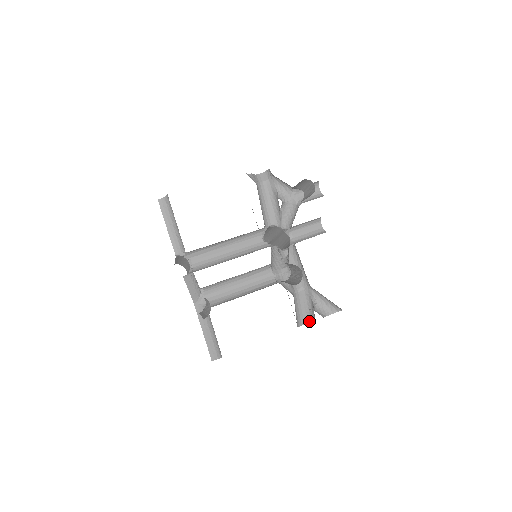
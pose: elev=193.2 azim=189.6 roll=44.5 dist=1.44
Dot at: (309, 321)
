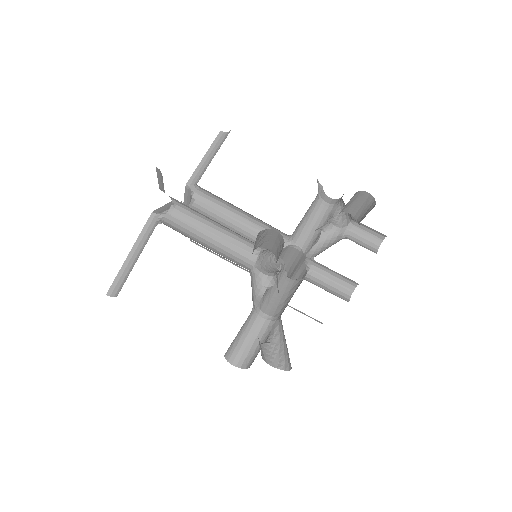
Dot at: (244, 366)
